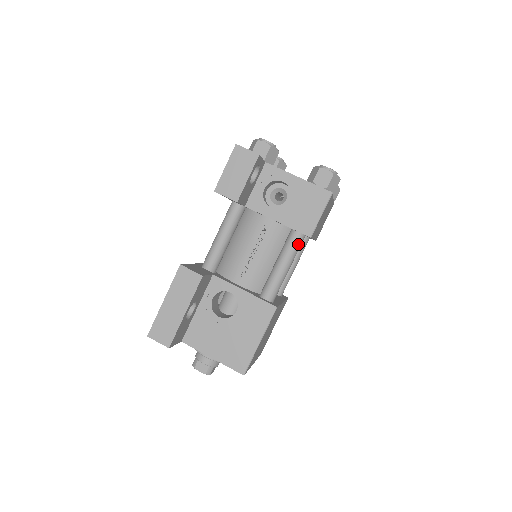
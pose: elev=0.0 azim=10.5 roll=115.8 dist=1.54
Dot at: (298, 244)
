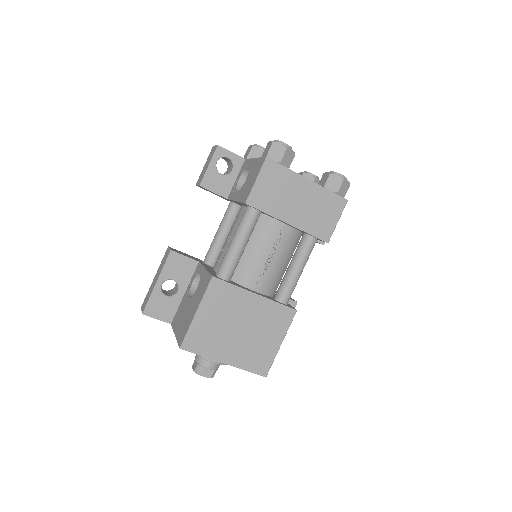
Dot at: (246, 217)
